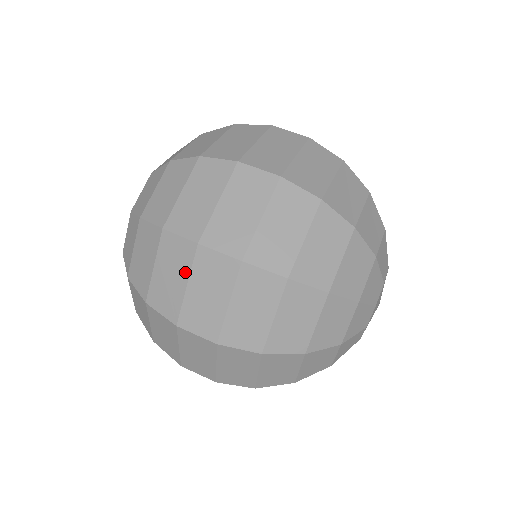
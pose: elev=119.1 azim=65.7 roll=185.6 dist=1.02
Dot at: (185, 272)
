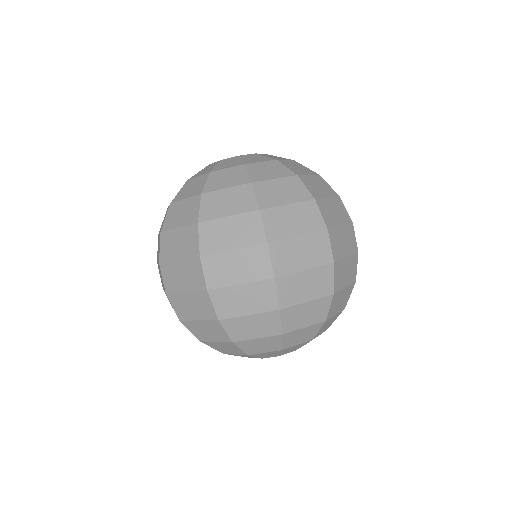
Dot at: (242, 243)
